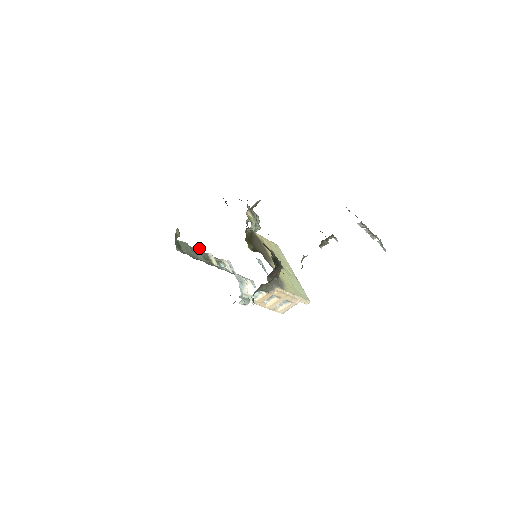
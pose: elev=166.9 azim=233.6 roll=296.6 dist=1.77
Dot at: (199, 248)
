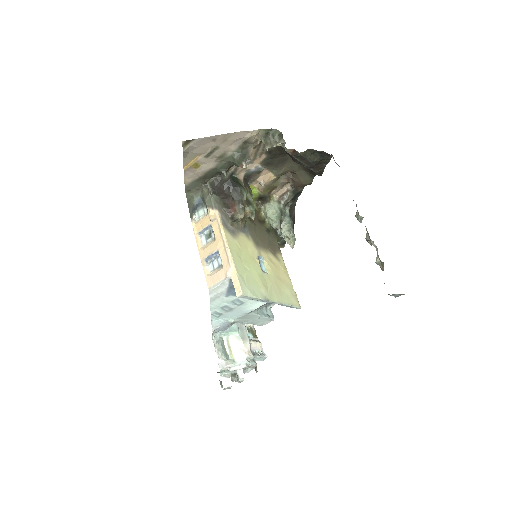
Dot at: occluded
